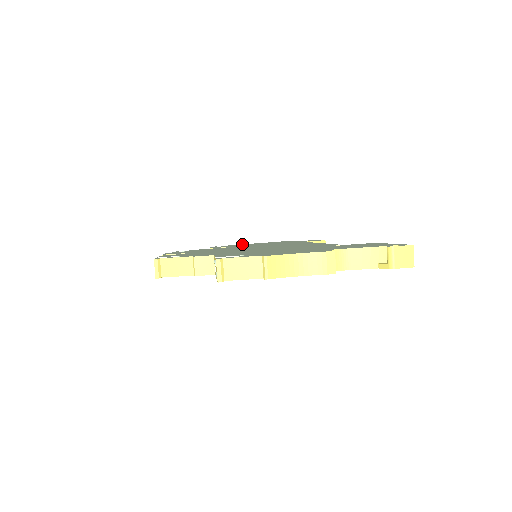
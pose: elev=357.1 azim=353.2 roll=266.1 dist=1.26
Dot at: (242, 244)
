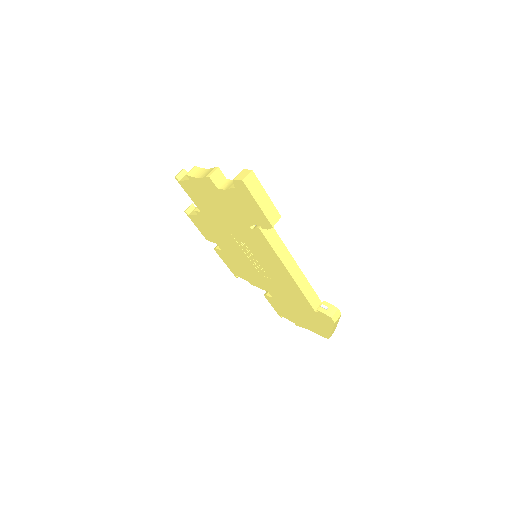
Dot at: occluded
